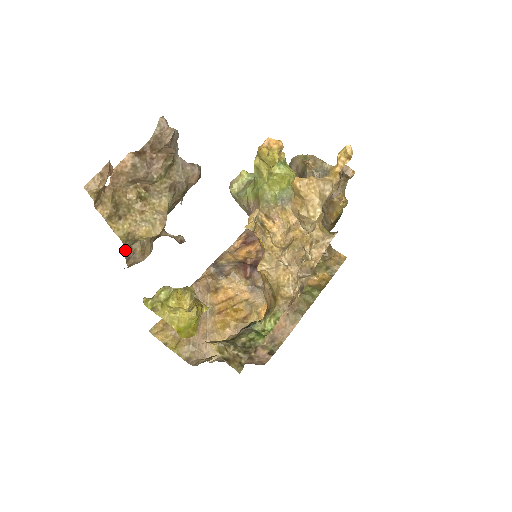
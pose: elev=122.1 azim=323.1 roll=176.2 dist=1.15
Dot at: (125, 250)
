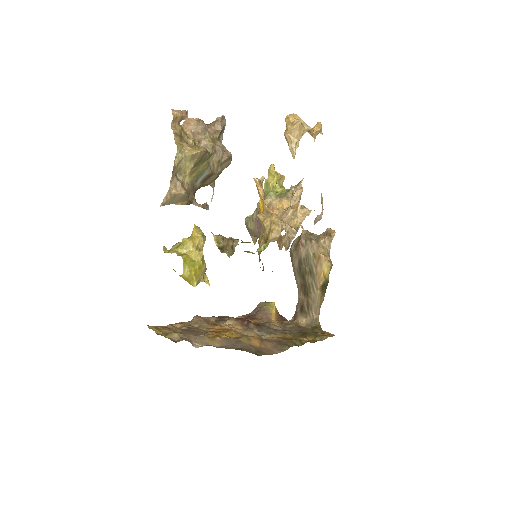
Dot at: (175, 165)
